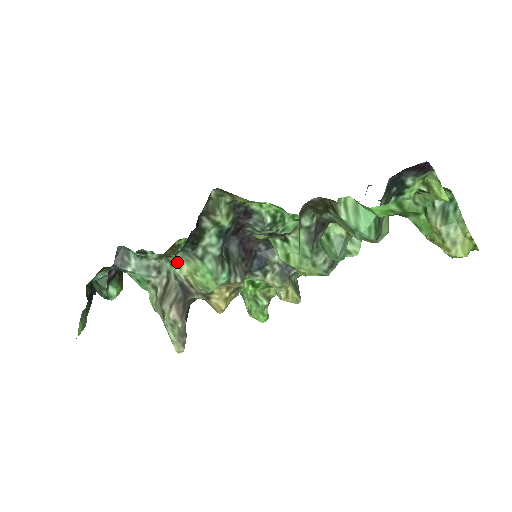
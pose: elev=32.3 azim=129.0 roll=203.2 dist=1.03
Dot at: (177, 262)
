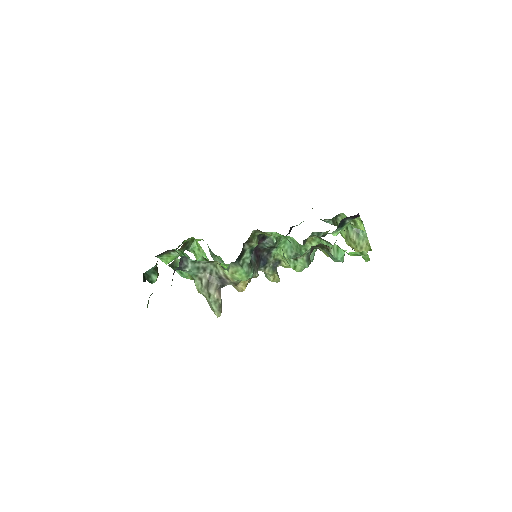
Dot at: (228, 268)
